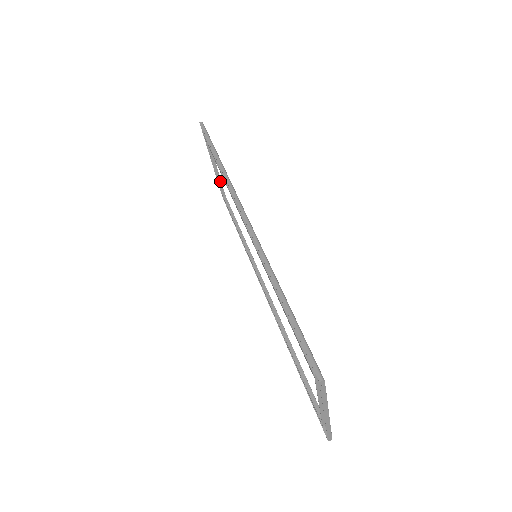
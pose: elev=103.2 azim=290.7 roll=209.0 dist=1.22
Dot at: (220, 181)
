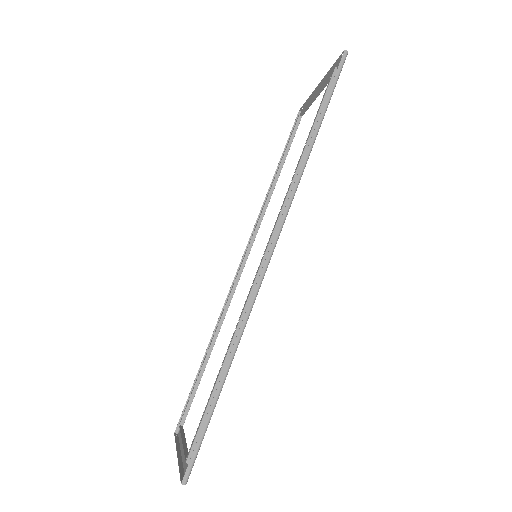
Dot at: (309, 105)
